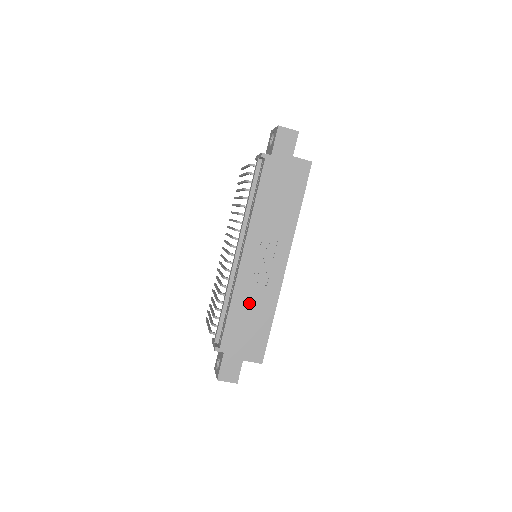
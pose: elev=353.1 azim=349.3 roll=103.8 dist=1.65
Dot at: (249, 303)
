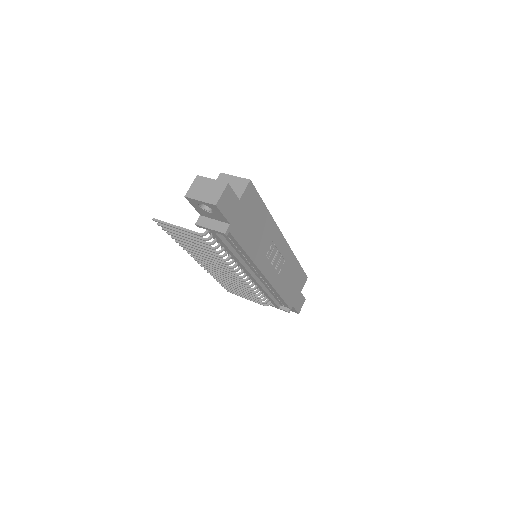
Dot at: (285, 279)
